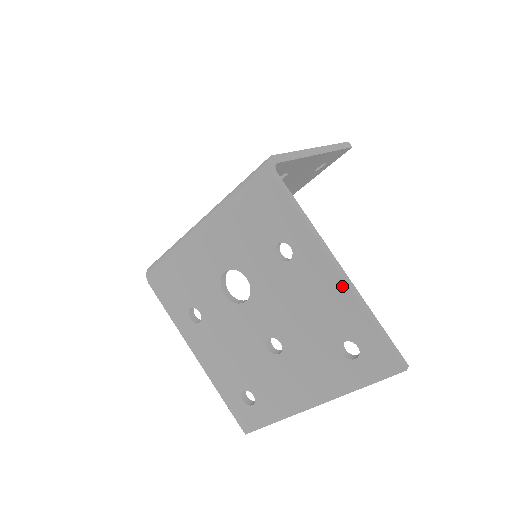
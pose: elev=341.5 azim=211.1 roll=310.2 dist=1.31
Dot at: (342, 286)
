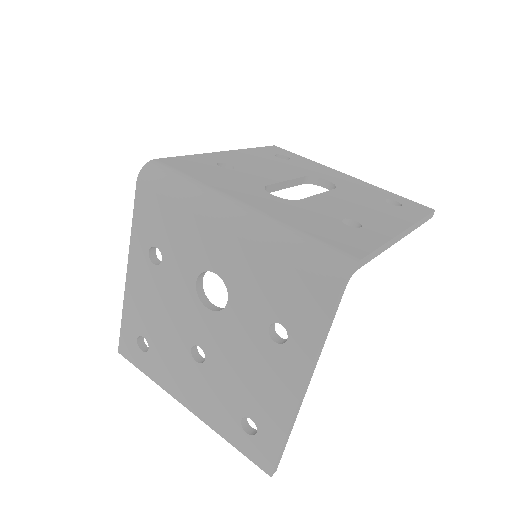
Dot at: (292, 404)
